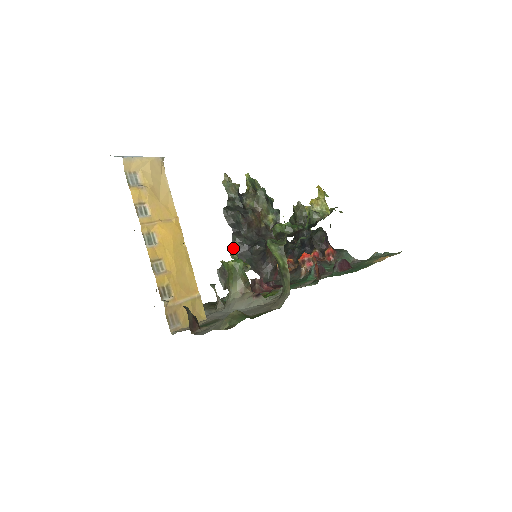
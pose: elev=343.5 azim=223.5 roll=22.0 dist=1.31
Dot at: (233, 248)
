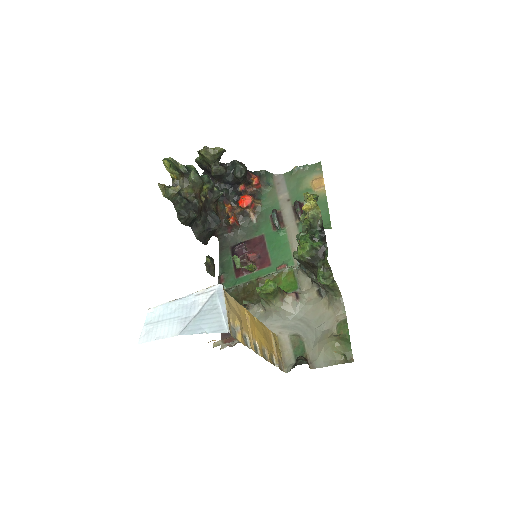
Dot at: (236, 262)
